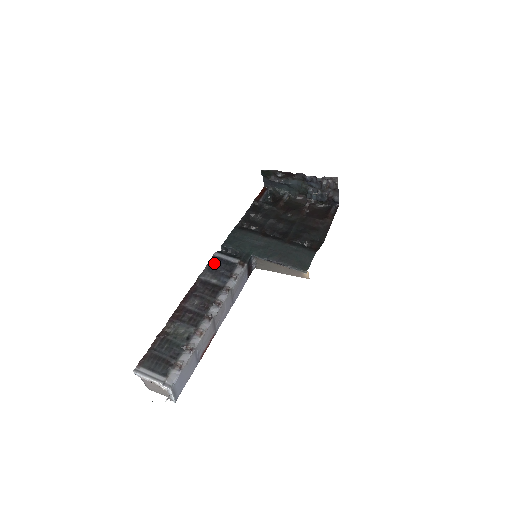
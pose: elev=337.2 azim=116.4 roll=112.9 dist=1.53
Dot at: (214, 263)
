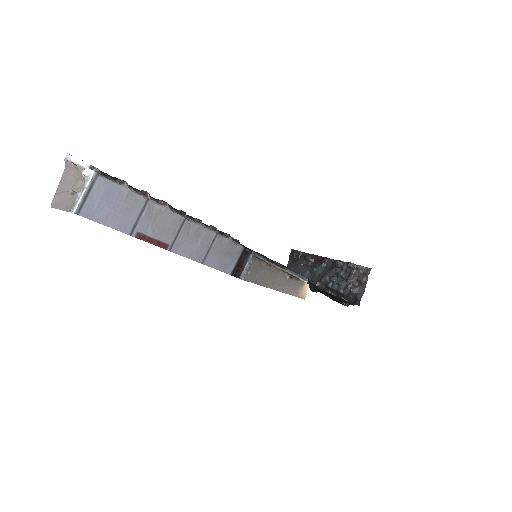
Dot at: occluded
